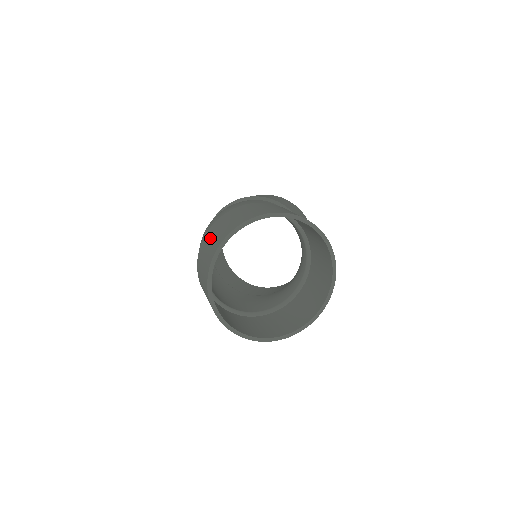
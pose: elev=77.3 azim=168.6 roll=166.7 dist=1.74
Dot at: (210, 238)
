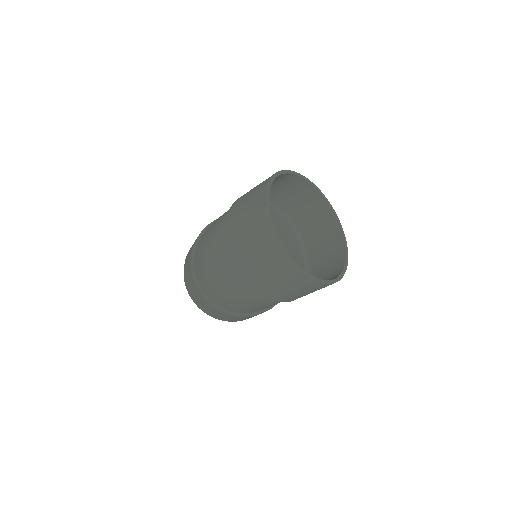
Dot at: (241, 225)
